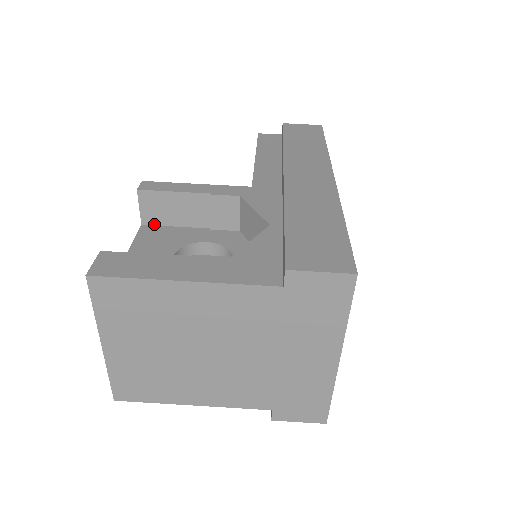
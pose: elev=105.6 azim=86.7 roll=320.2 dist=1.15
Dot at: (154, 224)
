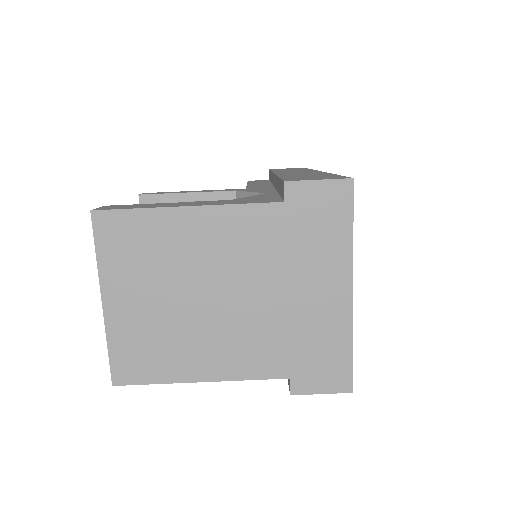
Dot at: occluded
